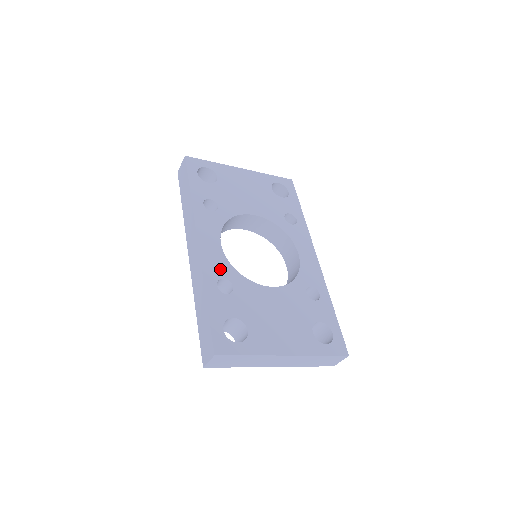
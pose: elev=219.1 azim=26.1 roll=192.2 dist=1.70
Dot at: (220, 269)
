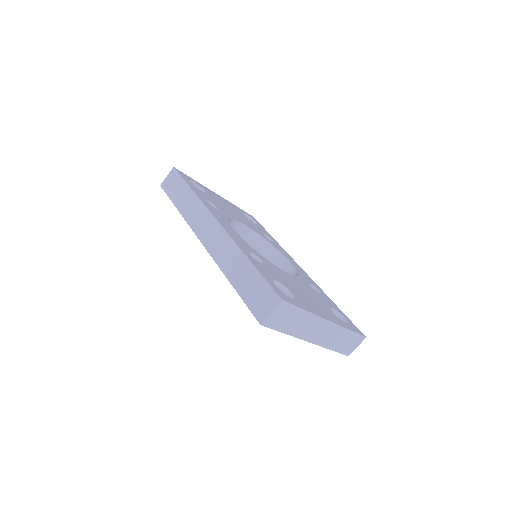
Dot at: (245, 245)
